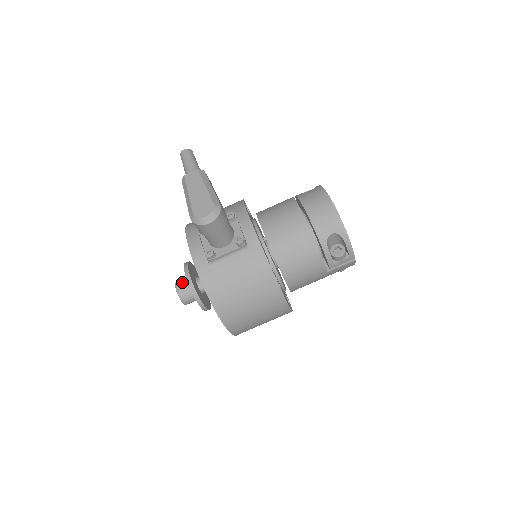
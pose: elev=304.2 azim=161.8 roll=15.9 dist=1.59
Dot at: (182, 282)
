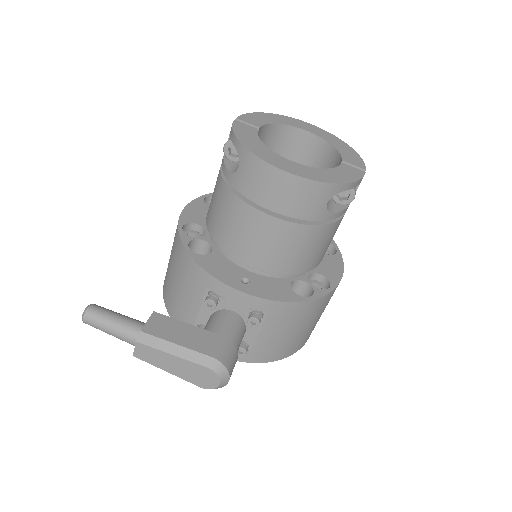
Dot at: occluded
